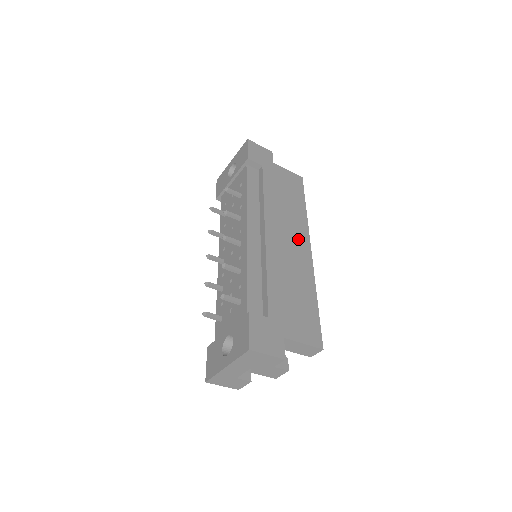
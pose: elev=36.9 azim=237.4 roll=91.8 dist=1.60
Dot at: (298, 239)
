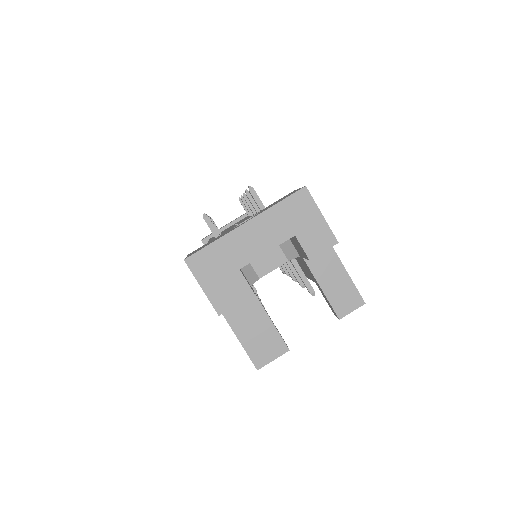
Dot at: occluded
